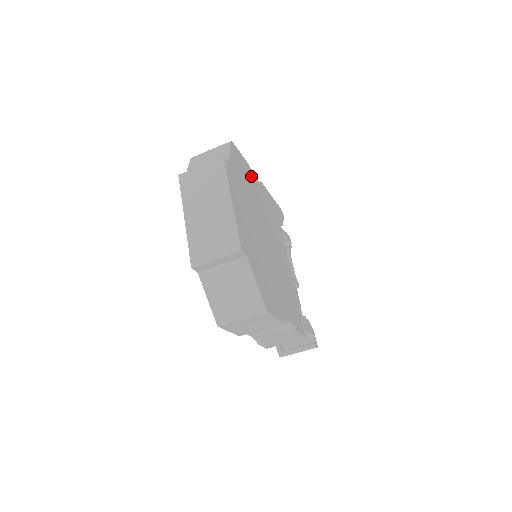
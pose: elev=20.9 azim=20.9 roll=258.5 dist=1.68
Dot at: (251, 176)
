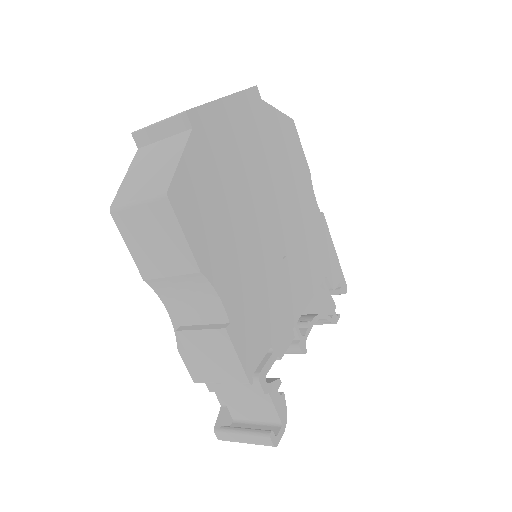
Dot at: (304, 177)
